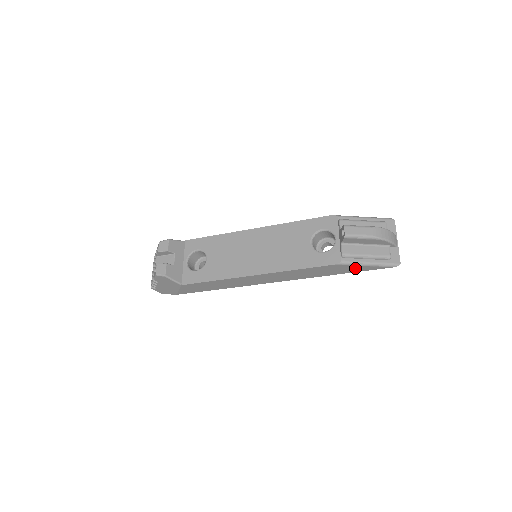
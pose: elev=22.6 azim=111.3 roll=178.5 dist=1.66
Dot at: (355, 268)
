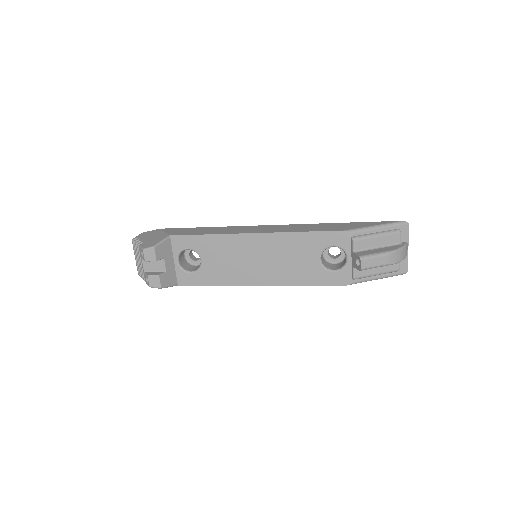
Dot at: occluded
